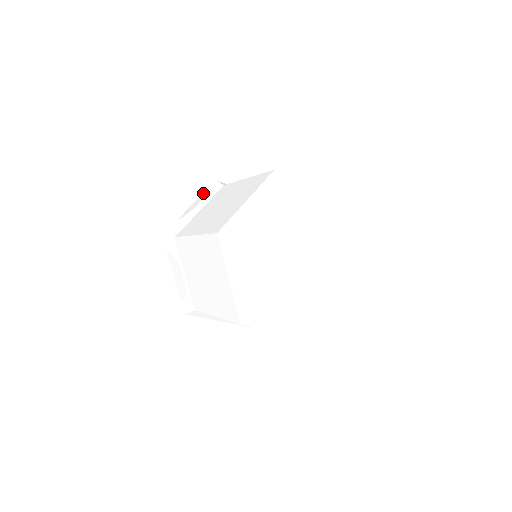
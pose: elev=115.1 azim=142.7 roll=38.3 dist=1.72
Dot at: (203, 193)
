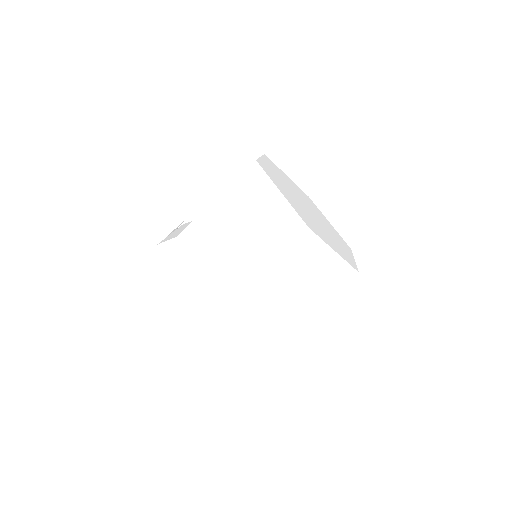
Dot at: (177, 228)
